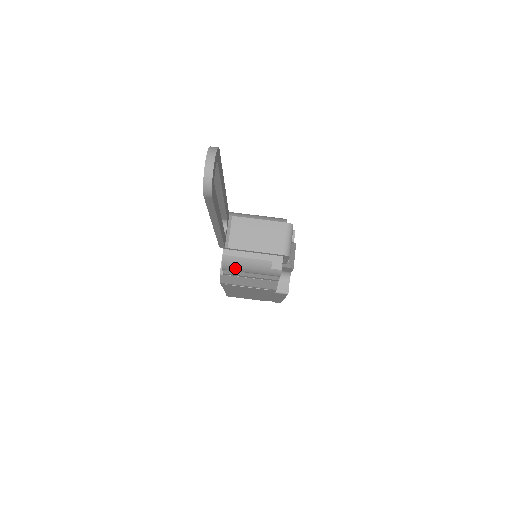
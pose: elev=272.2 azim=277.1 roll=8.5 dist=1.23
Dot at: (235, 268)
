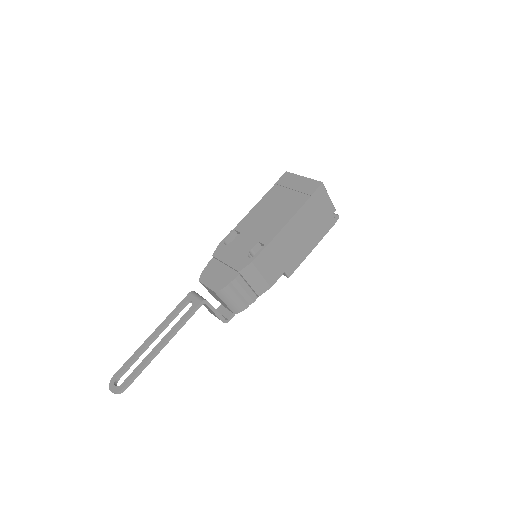
Dot at: occluded
